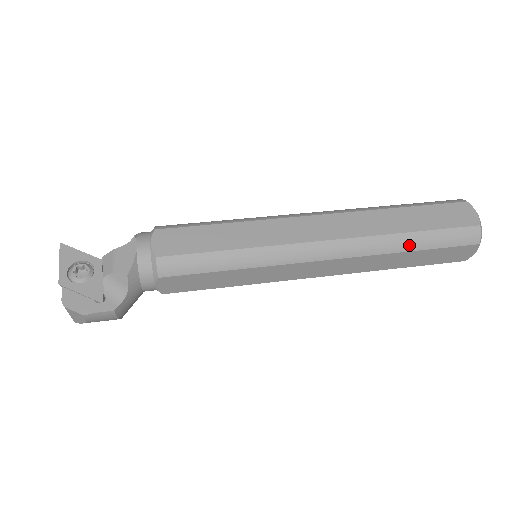
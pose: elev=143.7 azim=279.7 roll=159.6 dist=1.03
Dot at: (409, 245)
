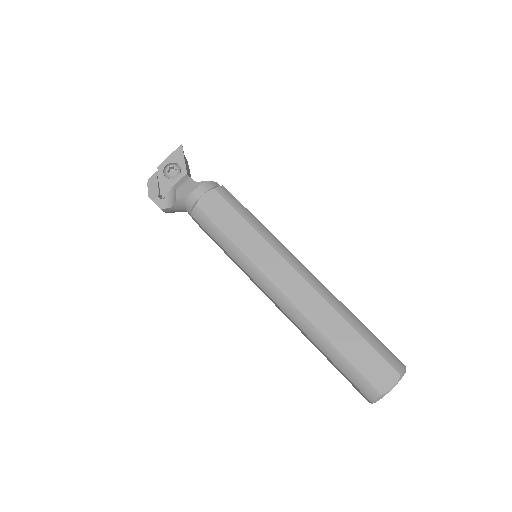
Dot at: (326, 350)
